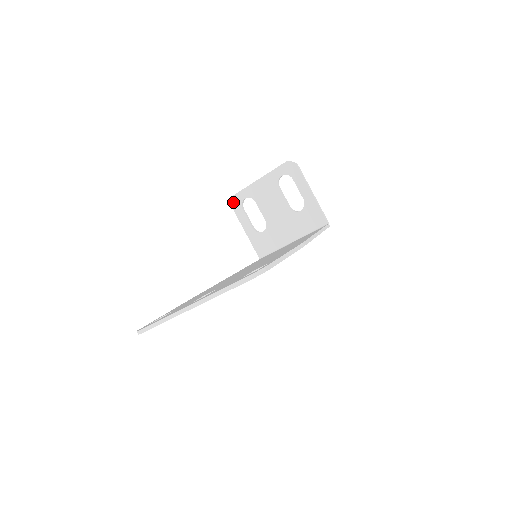
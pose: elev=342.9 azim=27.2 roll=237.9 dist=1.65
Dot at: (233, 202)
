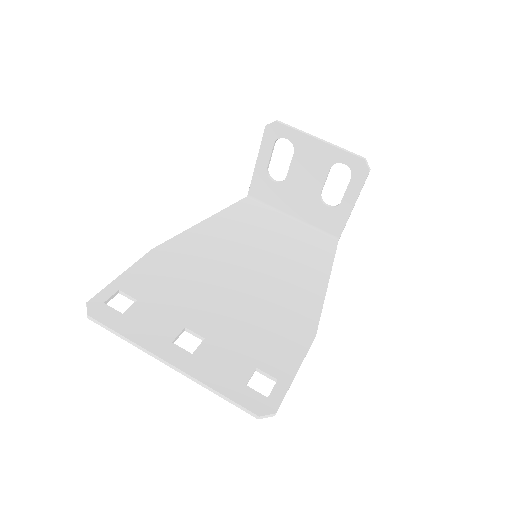
Dot at: (271, 127)
